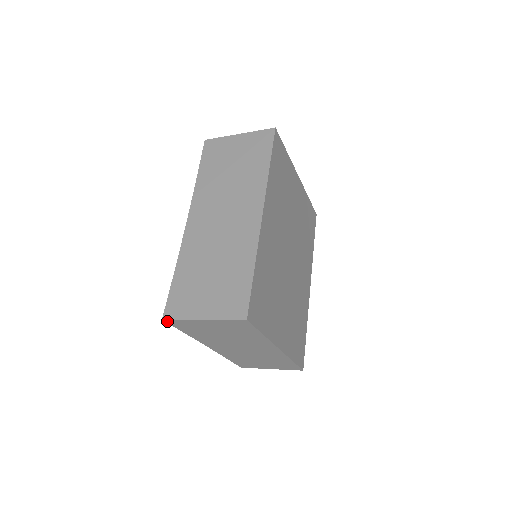
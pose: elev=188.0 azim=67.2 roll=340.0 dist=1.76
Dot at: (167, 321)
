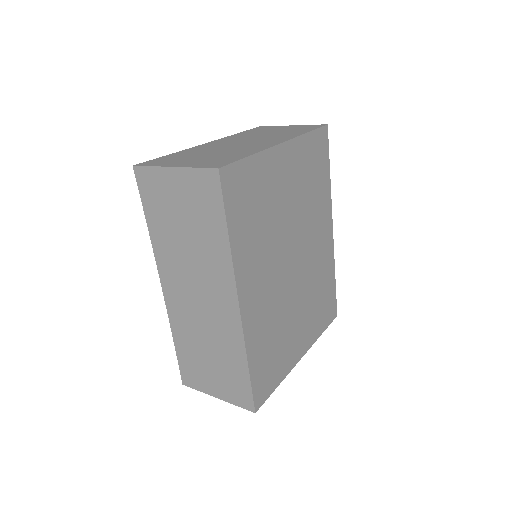
Dot at: occluded
